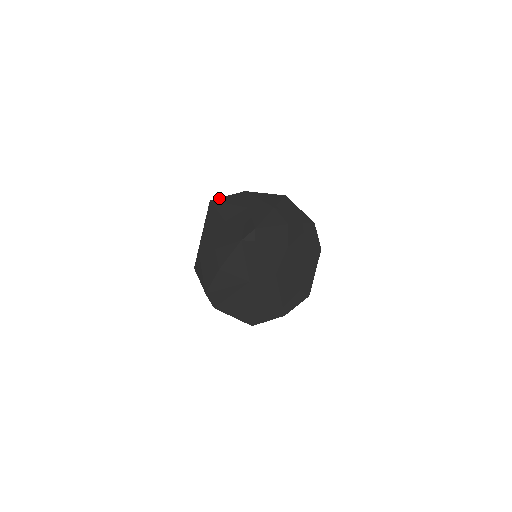
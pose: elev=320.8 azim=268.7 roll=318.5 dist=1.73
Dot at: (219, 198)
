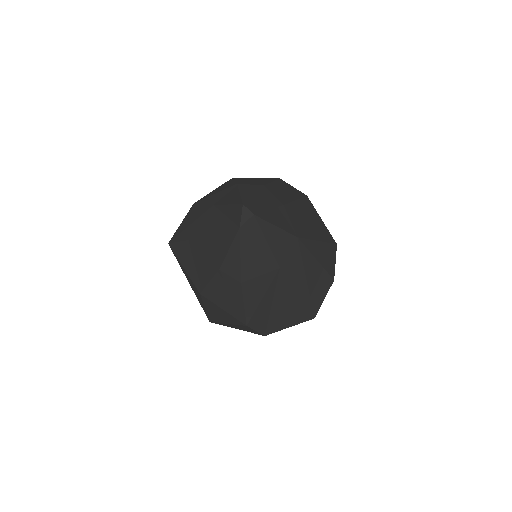
Dot at: (175, 233)
